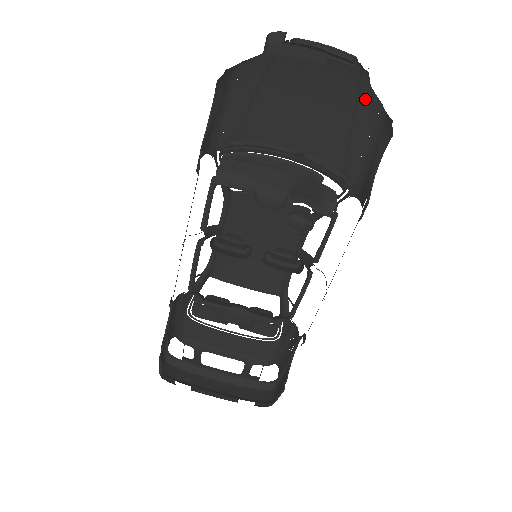
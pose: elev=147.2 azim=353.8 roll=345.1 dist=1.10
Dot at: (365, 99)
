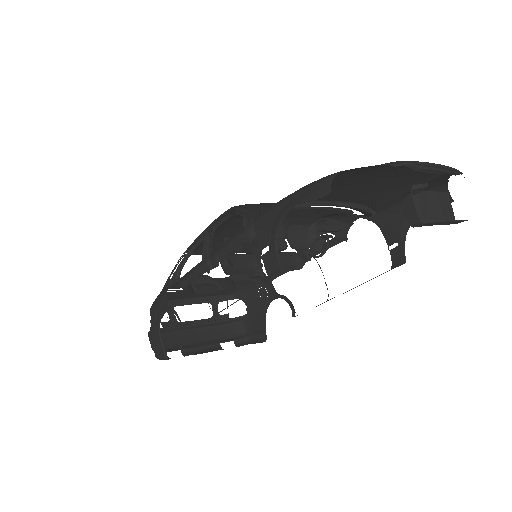
Dot at: (436, 179)
